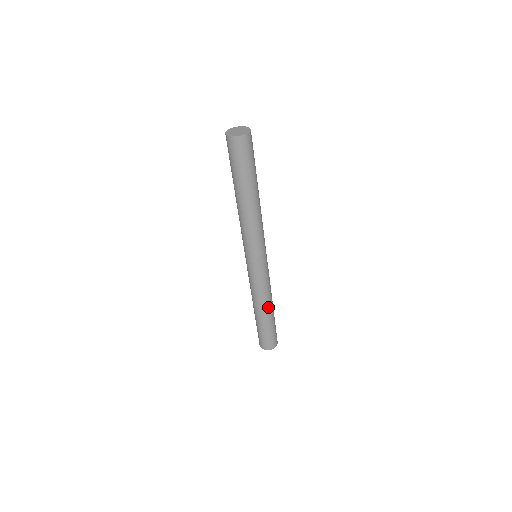
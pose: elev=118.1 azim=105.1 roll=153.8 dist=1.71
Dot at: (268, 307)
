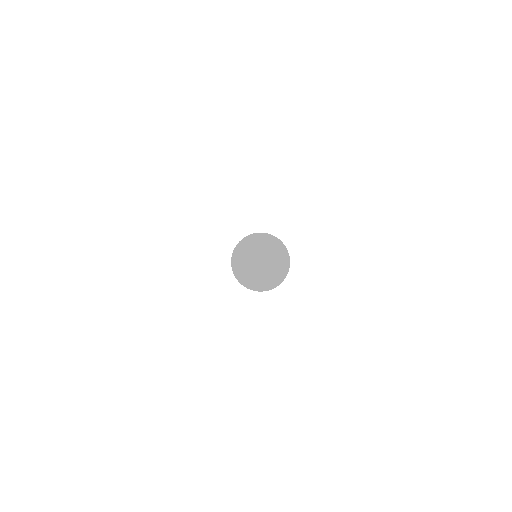
Dot at: occluded
